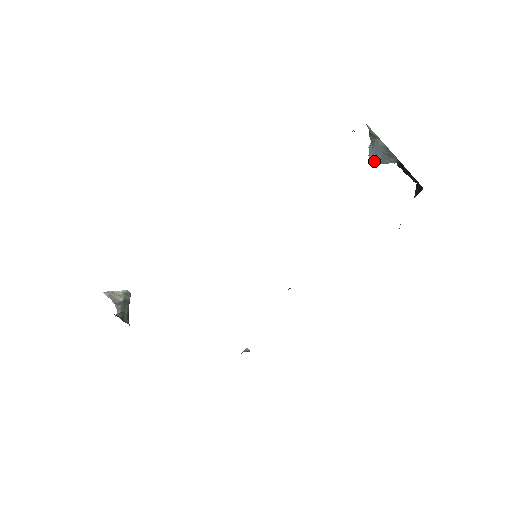
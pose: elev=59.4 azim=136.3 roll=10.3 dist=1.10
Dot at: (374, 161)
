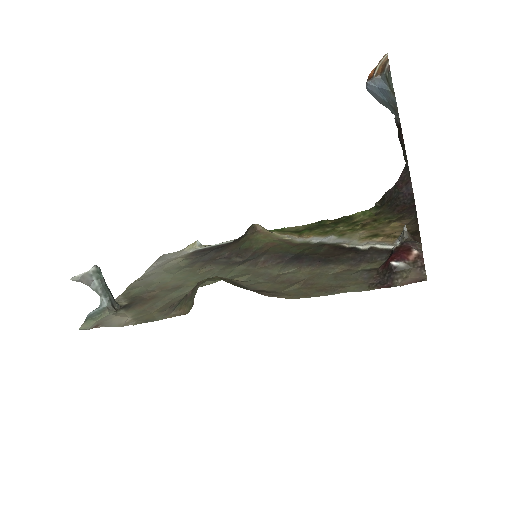
Dot at: (371, 92)
